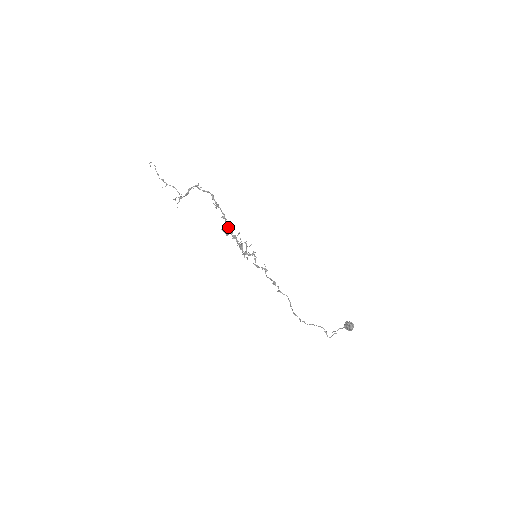
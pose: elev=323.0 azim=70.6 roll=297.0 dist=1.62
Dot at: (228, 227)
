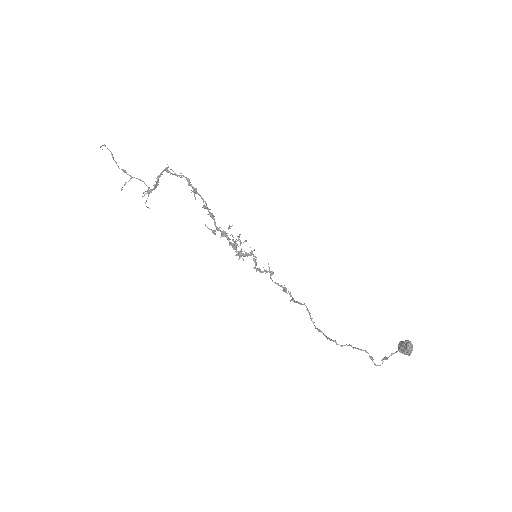
Dot at: (214, 220)
